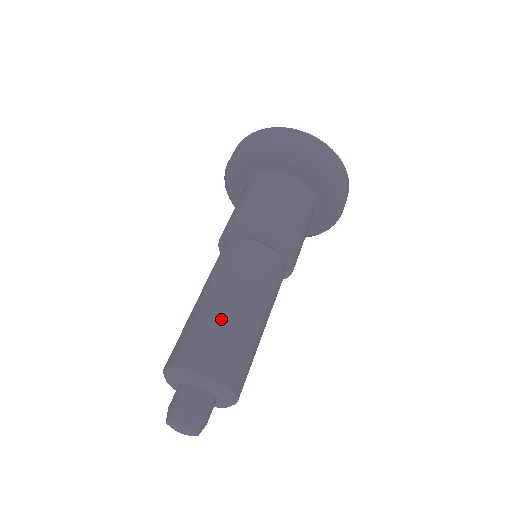
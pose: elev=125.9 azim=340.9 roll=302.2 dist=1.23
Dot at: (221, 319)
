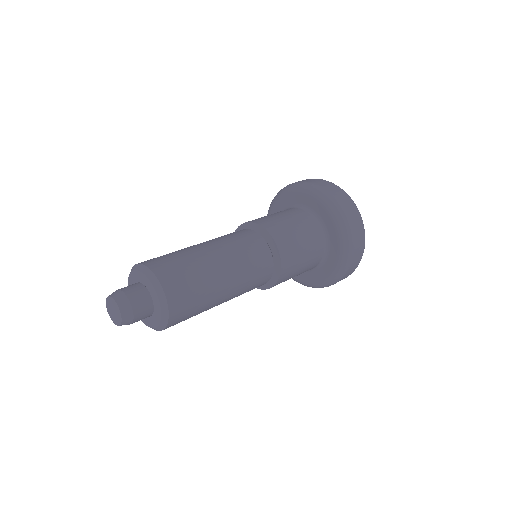
Dot at: occluded
